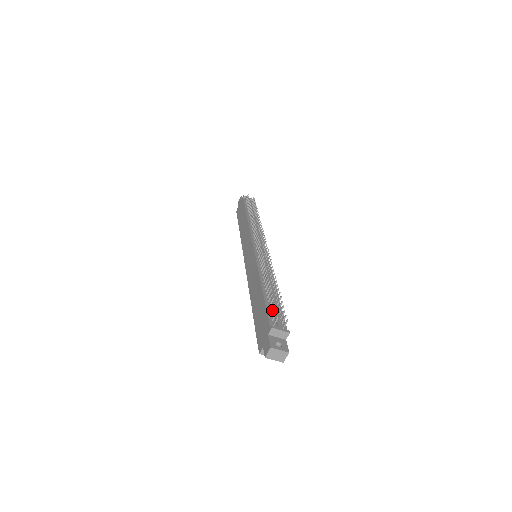
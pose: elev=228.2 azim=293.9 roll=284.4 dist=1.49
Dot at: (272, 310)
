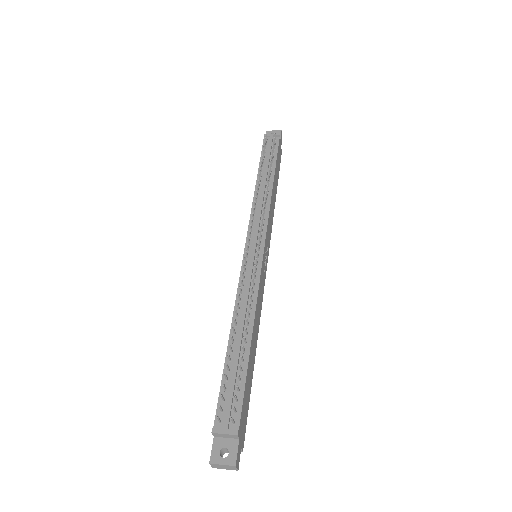
Dot at: (228, 388)
